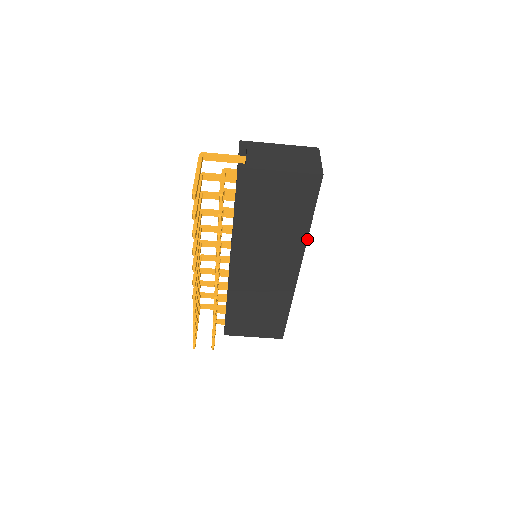
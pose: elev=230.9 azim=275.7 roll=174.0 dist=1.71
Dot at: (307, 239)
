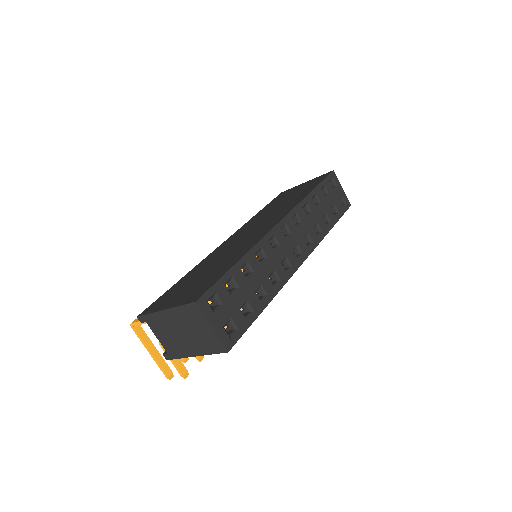
Dot at: occluded
